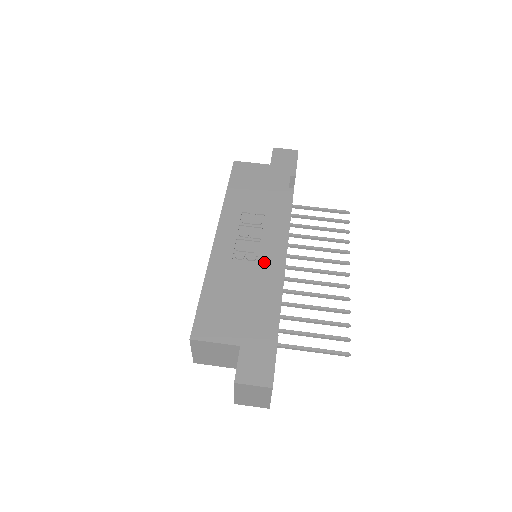
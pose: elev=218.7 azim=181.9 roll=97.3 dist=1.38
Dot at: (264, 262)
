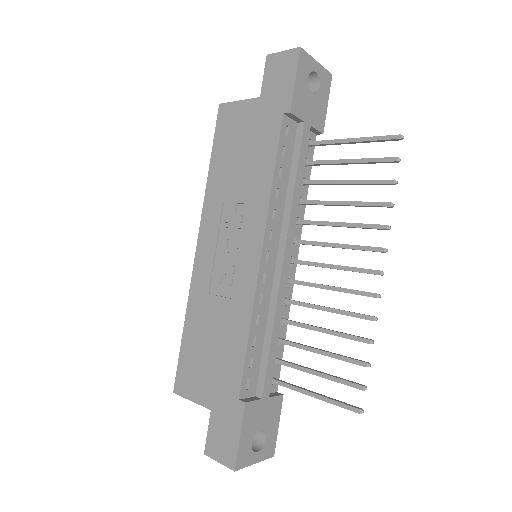
Dot at: (239, 289)
